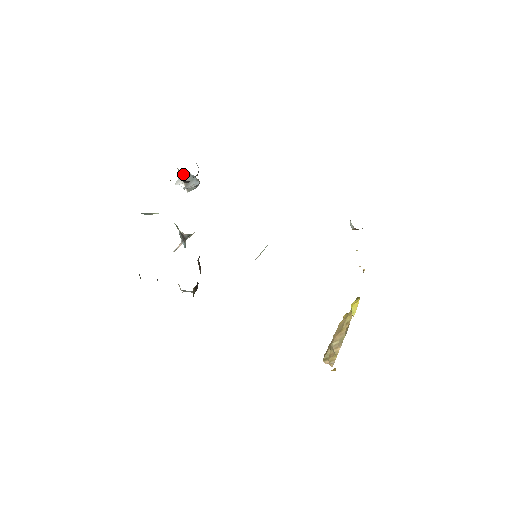
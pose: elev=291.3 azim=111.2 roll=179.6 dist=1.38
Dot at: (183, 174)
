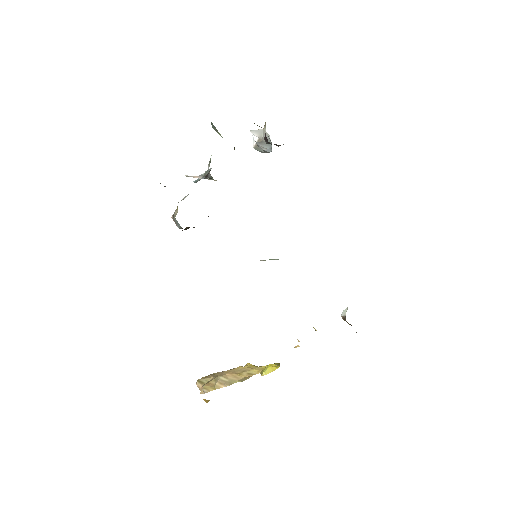
Dot at: (265, 131)
